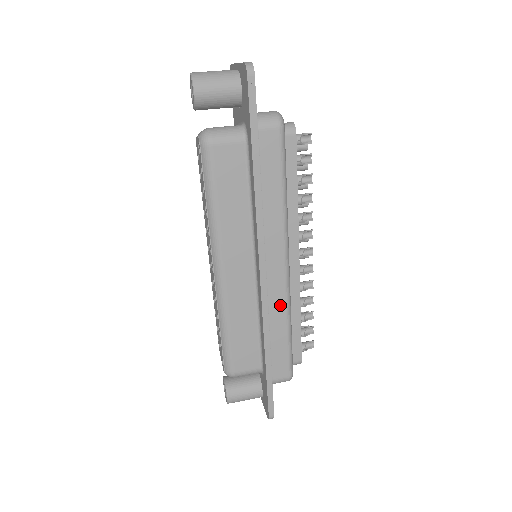
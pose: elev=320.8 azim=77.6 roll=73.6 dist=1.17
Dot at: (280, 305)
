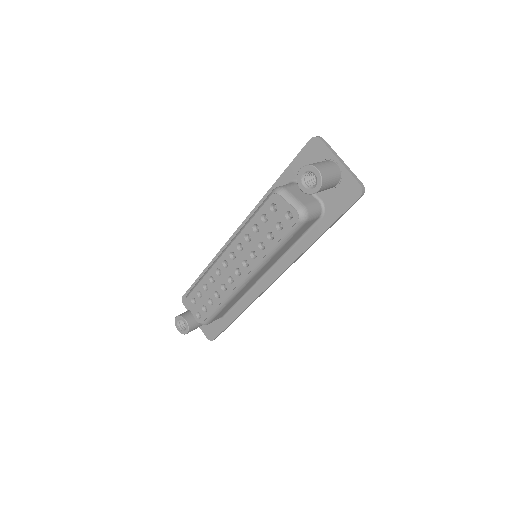
Dot at: occluded
